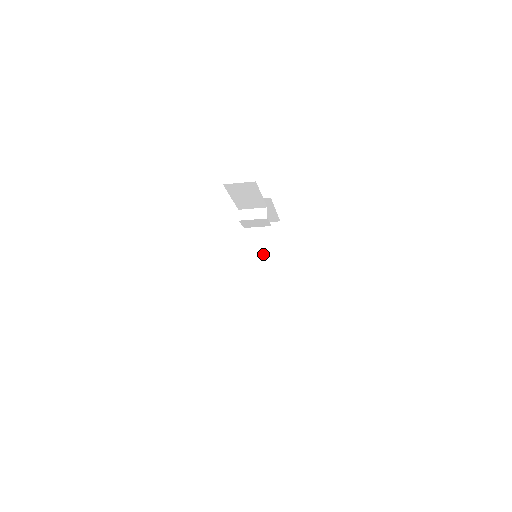
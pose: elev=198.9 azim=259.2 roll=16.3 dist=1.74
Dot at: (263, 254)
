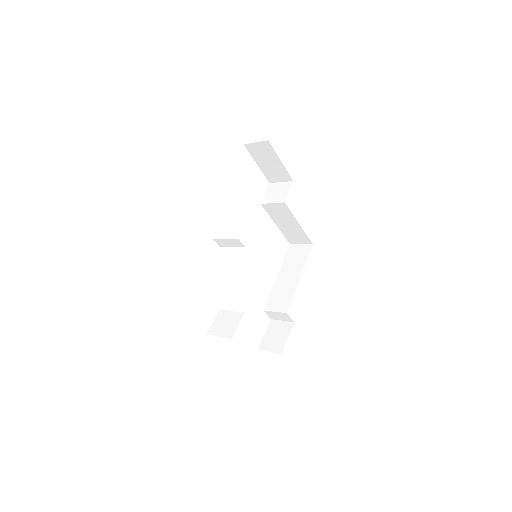
Dot at: (269, 173)
